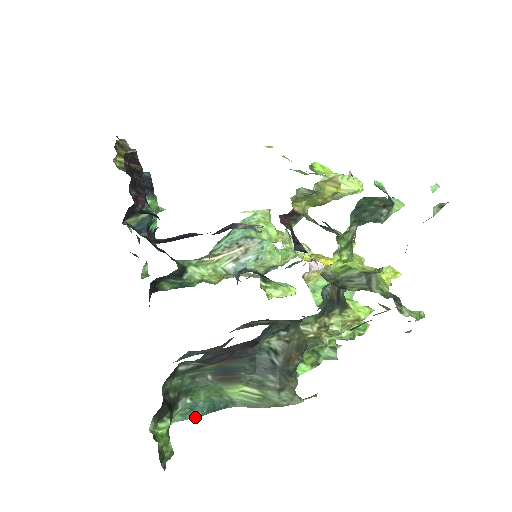
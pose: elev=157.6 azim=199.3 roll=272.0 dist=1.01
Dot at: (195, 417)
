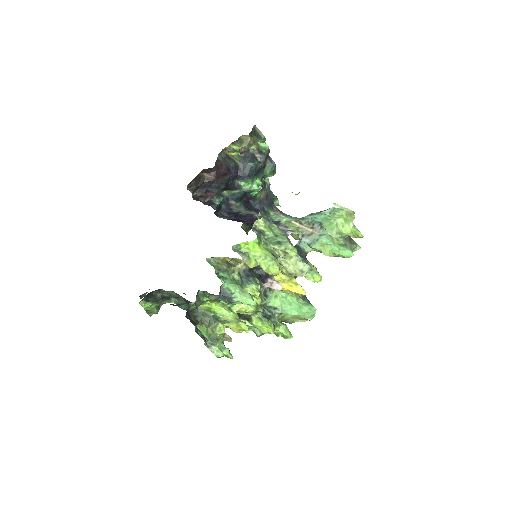
Dot at: (180, 307)
